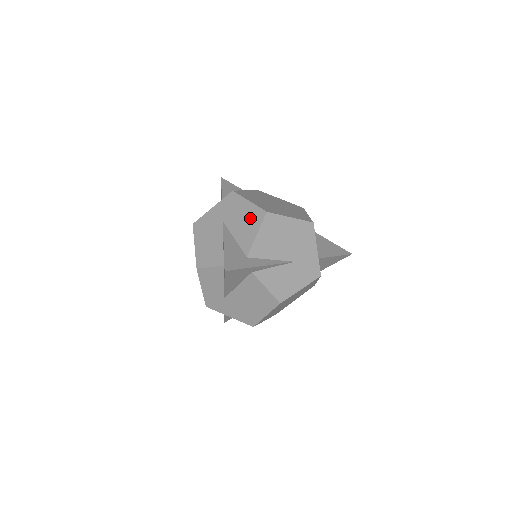
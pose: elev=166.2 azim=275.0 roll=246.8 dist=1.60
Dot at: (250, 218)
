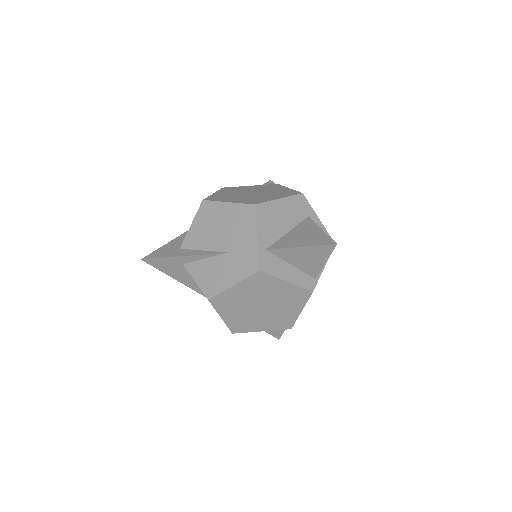
Dot at: occluded
